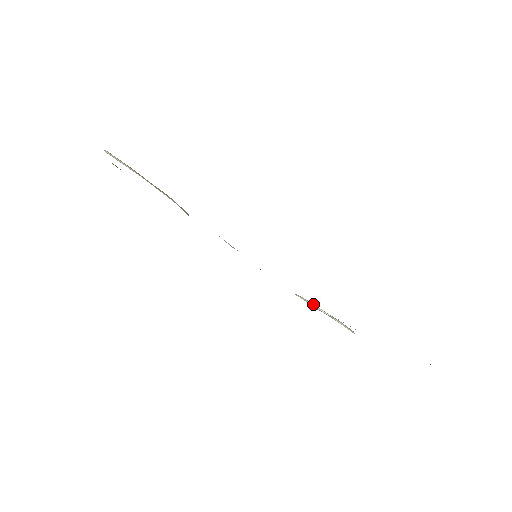
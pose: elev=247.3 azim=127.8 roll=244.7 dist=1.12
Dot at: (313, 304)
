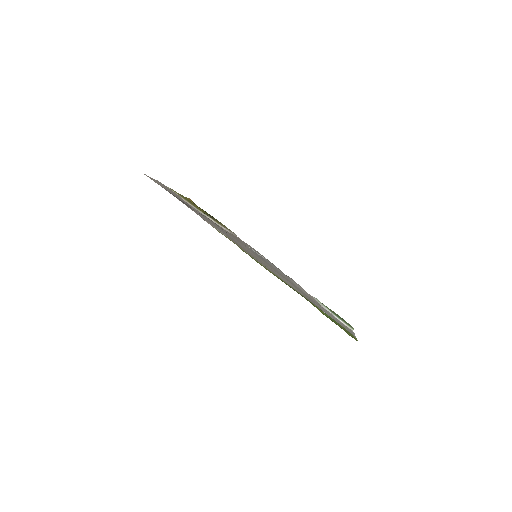
Dot at: (322, 304)
